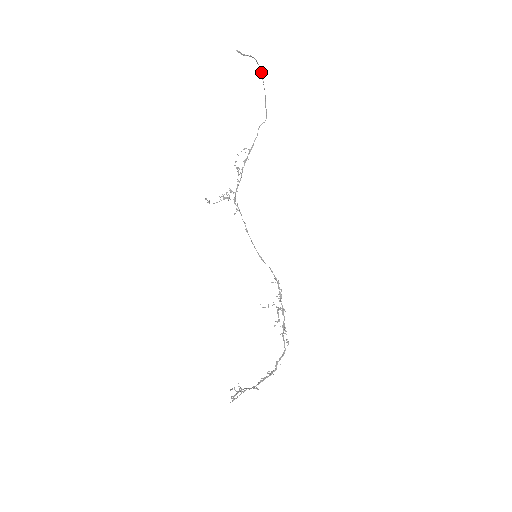
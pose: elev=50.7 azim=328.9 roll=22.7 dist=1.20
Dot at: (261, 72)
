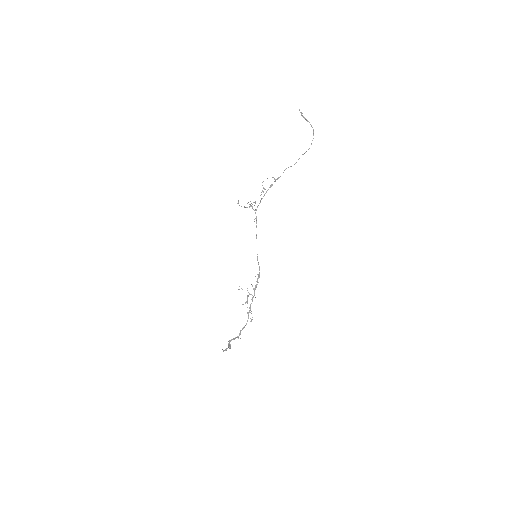
Dot at: occluded
